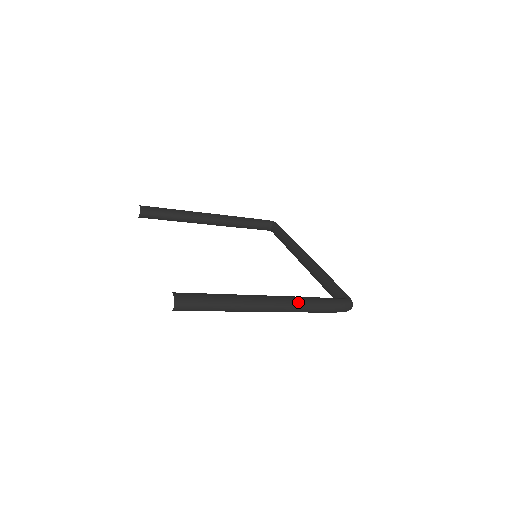
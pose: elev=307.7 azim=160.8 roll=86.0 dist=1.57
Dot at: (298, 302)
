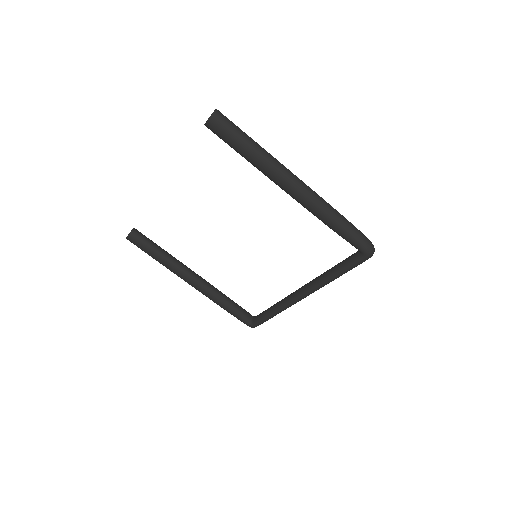
Dot at: (323, 200)
